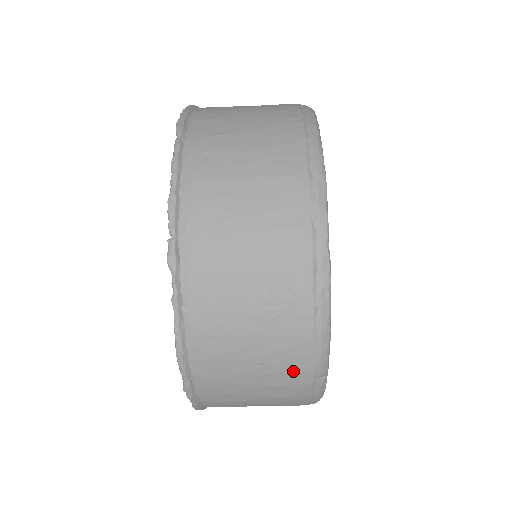
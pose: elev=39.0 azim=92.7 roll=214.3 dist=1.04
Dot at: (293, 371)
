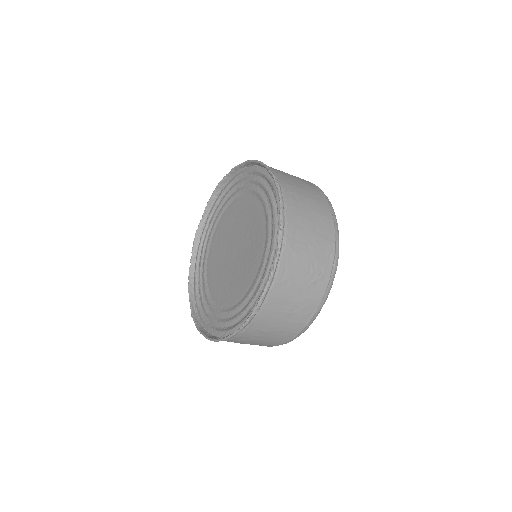
Dot at: (306, 313)
